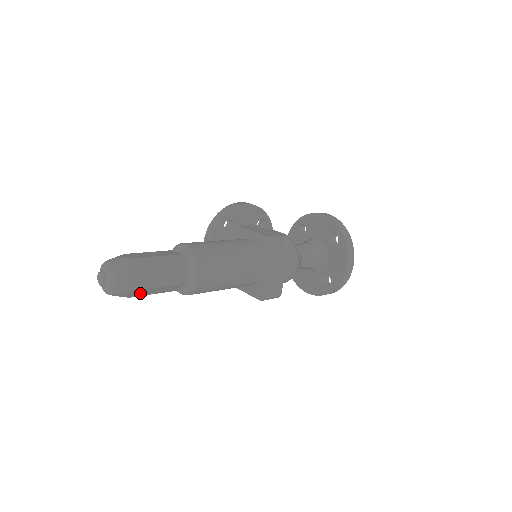
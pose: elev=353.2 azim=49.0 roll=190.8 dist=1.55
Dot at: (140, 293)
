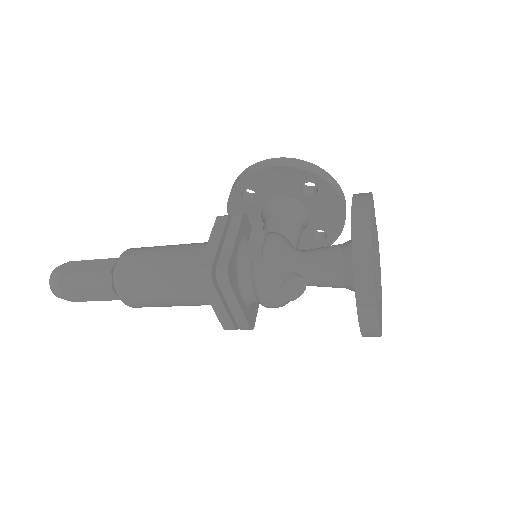
Dot at: occluded
